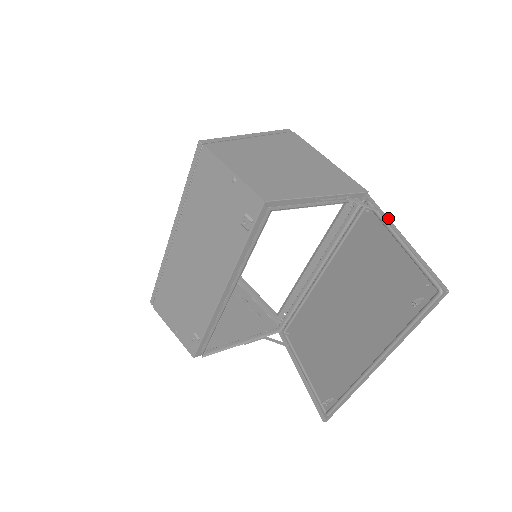
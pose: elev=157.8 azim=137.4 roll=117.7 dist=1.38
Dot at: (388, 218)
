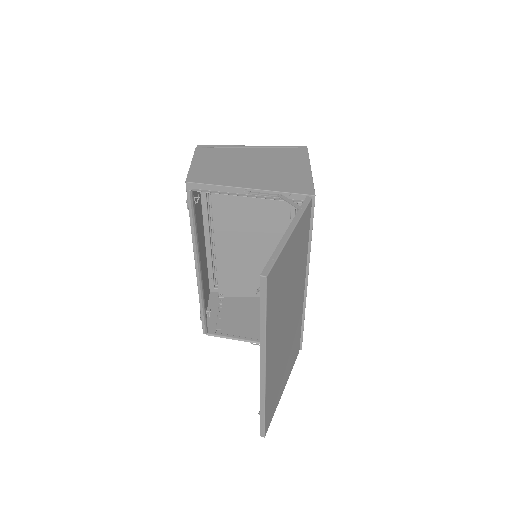
Dot at: (300, 216)
